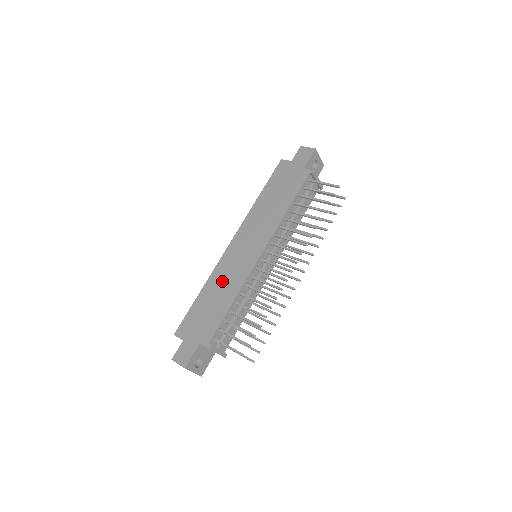
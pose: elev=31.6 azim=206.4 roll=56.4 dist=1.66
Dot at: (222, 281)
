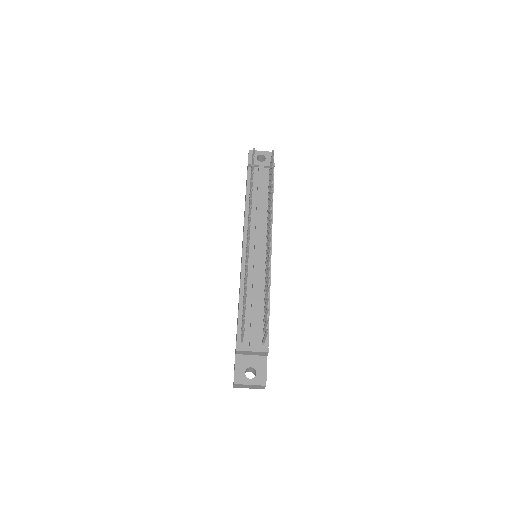
Dot at: occluded
